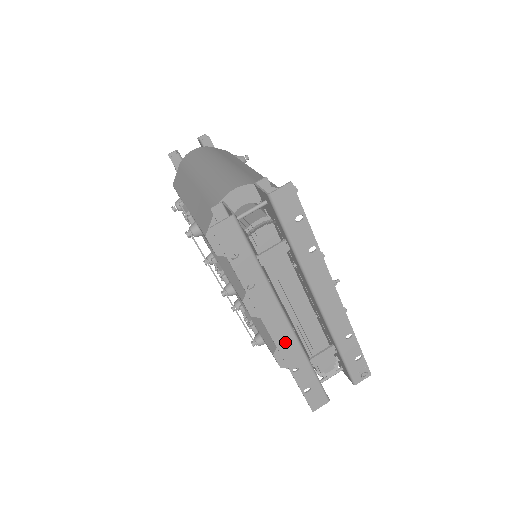
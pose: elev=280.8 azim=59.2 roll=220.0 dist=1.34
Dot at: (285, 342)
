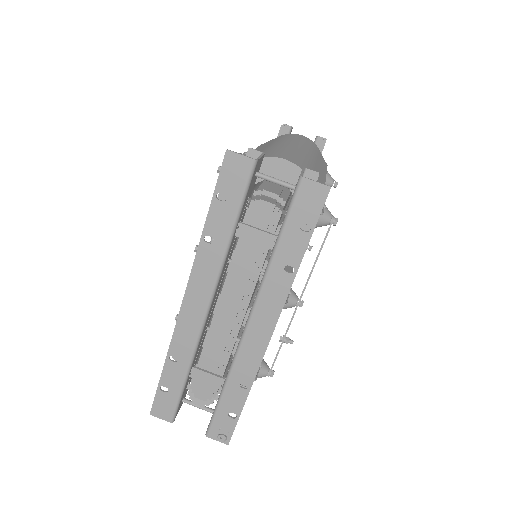
Dot at: (188, 323)
